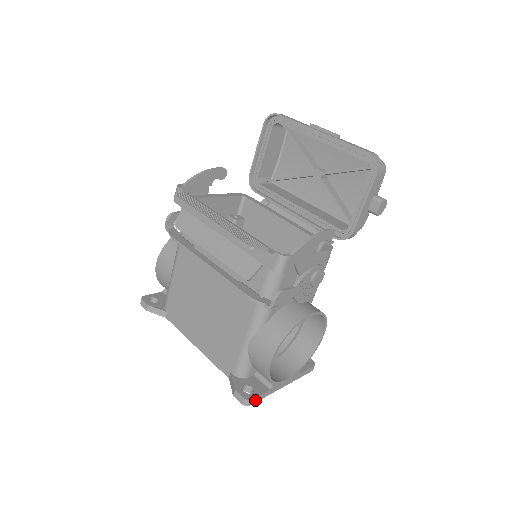
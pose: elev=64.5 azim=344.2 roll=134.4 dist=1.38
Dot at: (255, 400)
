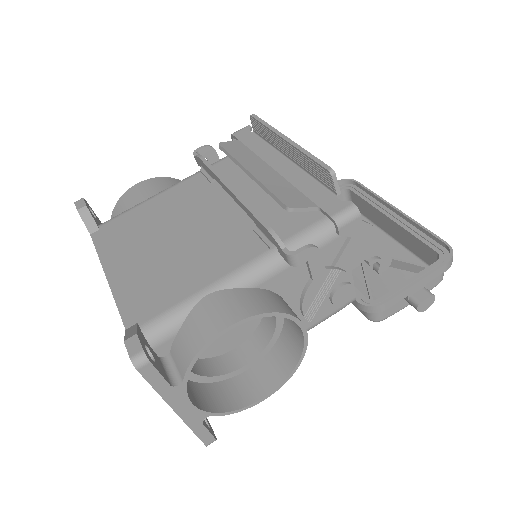
Dot at: (149, 372)
